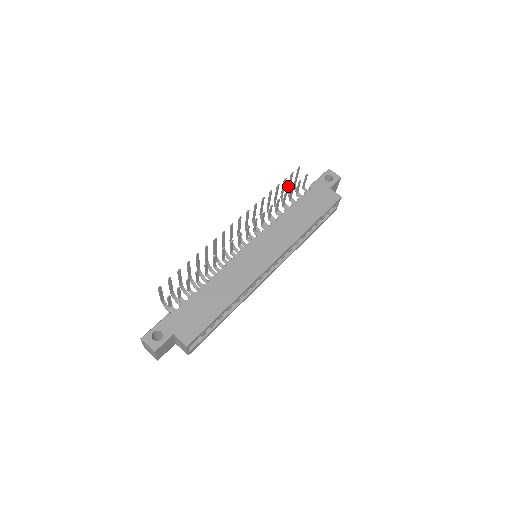
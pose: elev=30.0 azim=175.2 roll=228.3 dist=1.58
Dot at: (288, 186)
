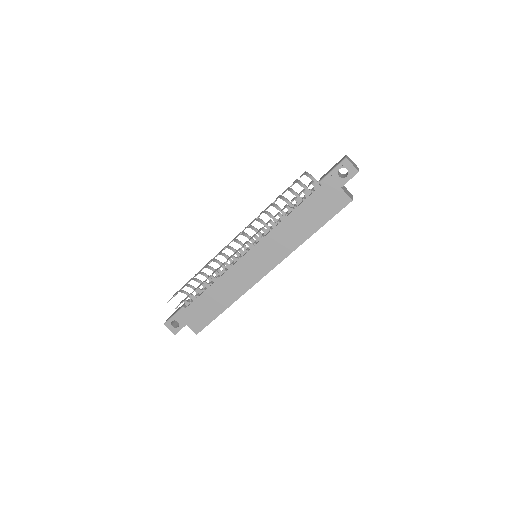
Dot at: occluded
